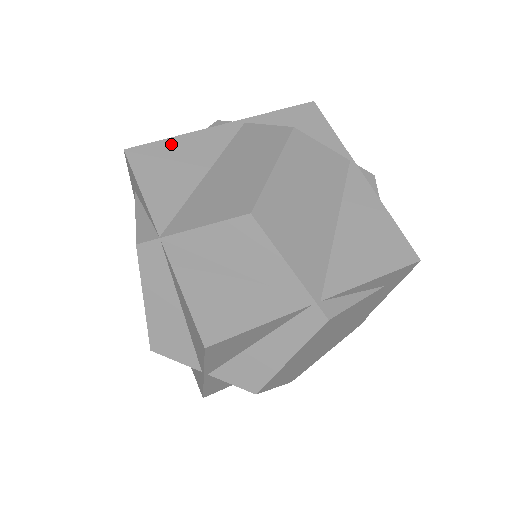
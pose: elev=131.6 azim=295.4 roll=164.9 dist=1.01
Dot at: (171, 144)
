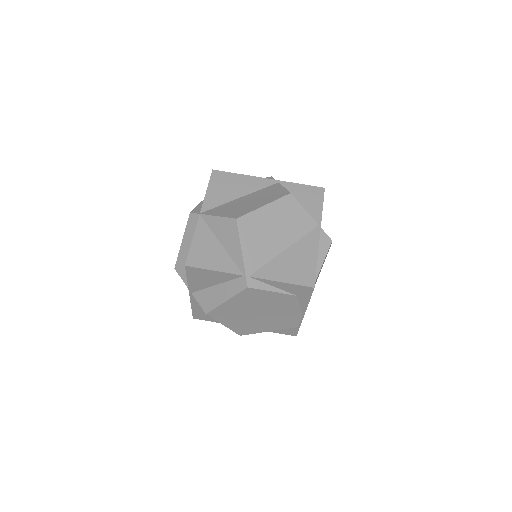
Dot at: (235, 176)
